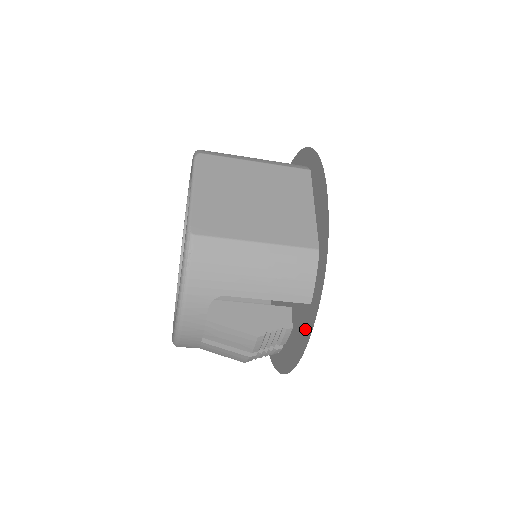
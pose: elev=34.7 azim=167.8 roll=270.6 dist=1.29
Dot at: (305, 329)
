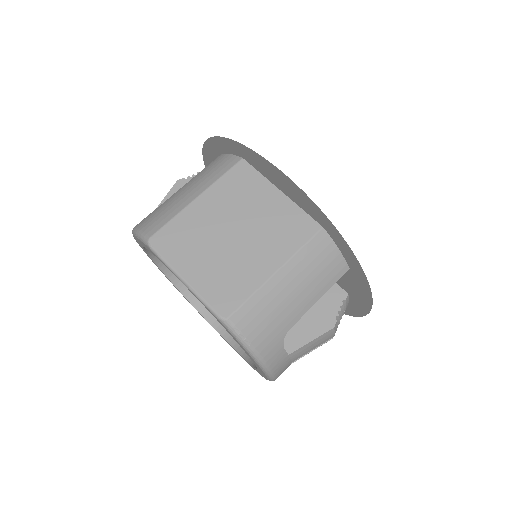
Dot at: (359, 287)
